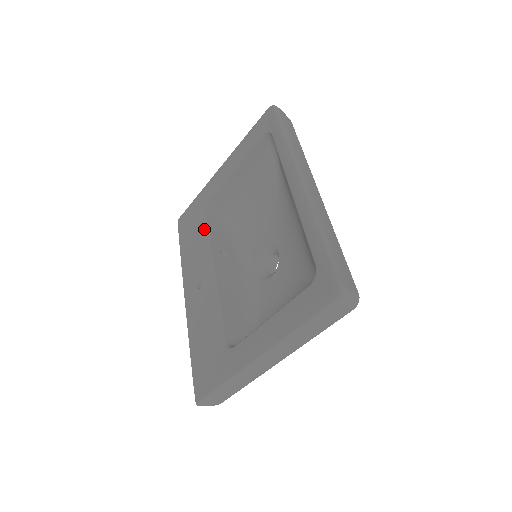
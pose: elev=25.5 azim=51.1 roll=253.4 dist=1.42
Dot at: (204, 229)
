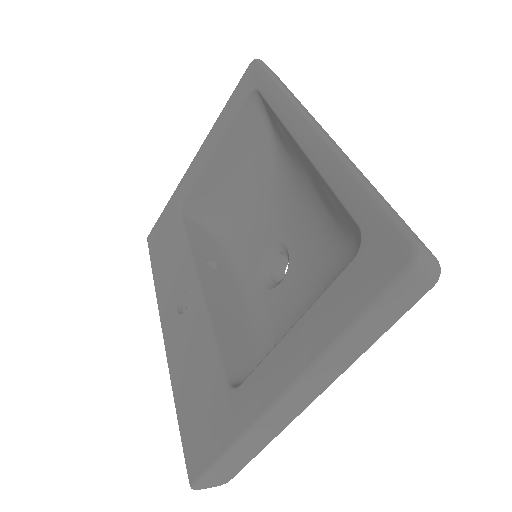
Dot at: (181, 236)
